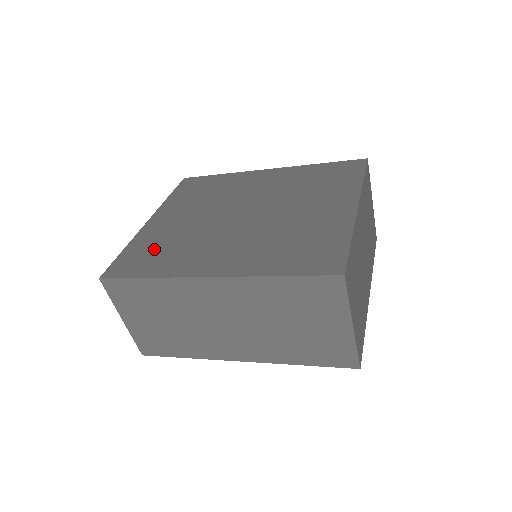
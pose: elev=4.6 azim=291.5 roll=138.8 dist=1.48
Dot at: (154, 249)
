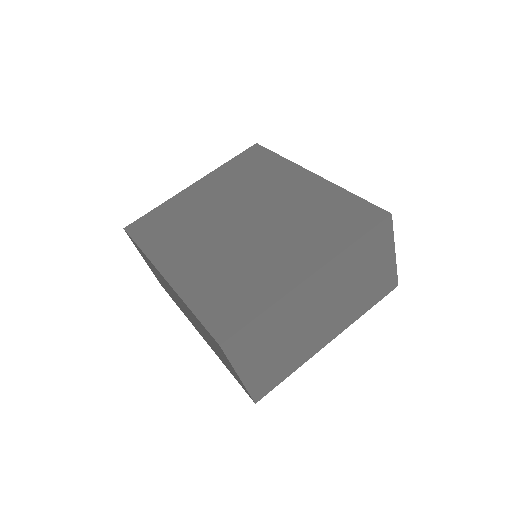
Dot at: (168, 221)
